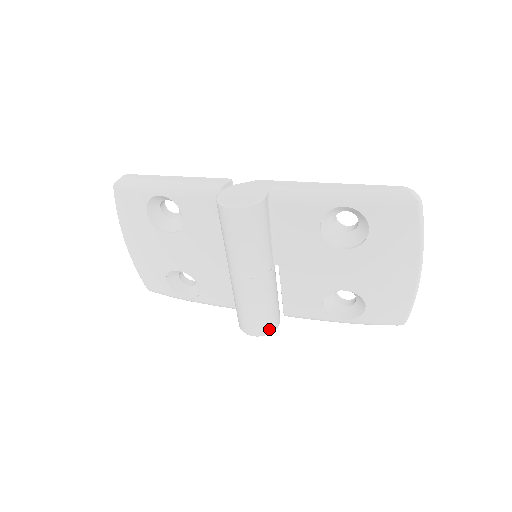
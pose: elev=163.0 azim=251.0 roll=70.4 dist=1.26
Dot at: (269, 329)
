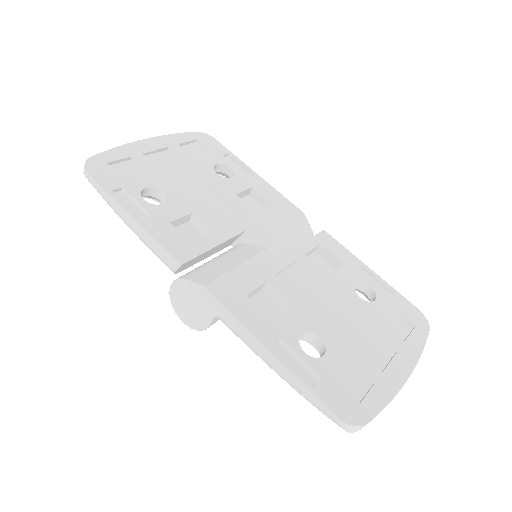
Dot at: occluded
